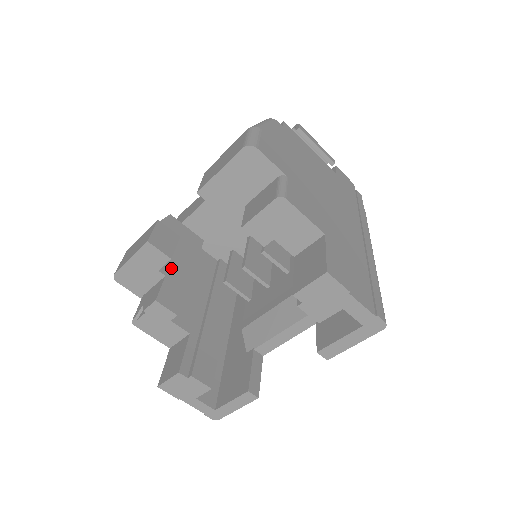
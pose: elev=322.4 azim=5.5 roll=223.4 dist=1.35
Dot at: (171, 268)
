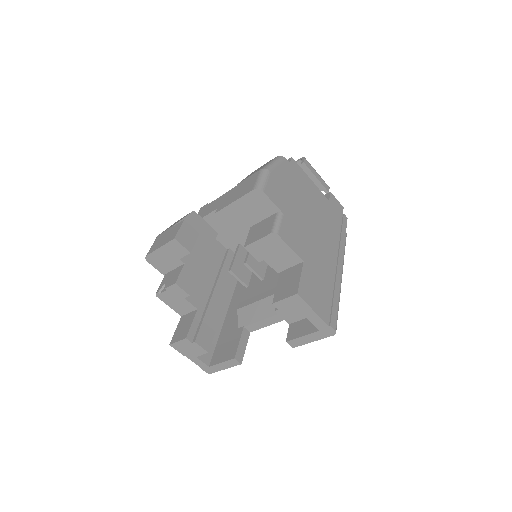
Dot at: (190, 257)
